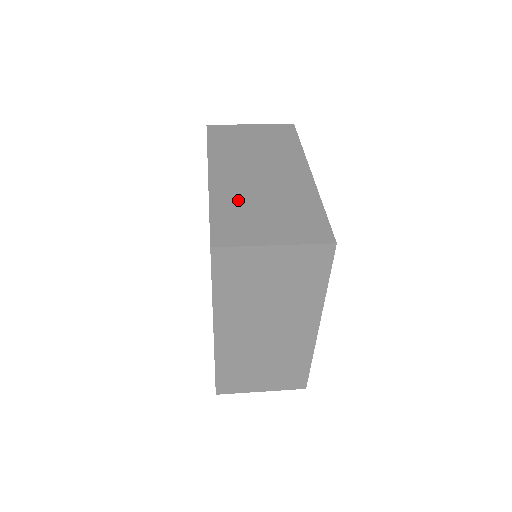
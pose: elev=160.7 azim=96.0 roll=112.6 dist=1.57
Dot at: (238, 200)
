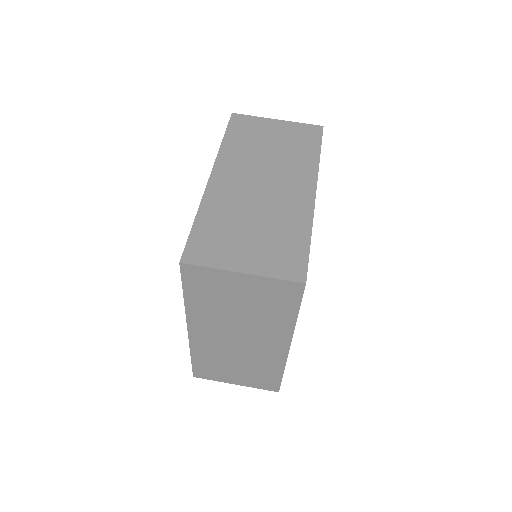
Dot at: (227, 212)
